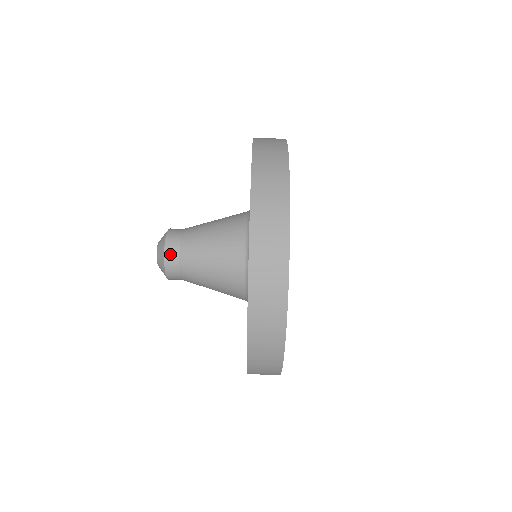
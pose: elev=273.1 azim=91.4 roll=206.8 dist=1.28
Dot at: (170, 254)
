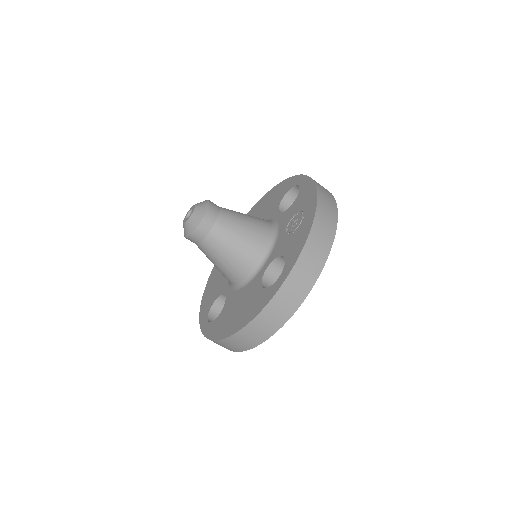
Dot at: (191, 240)
